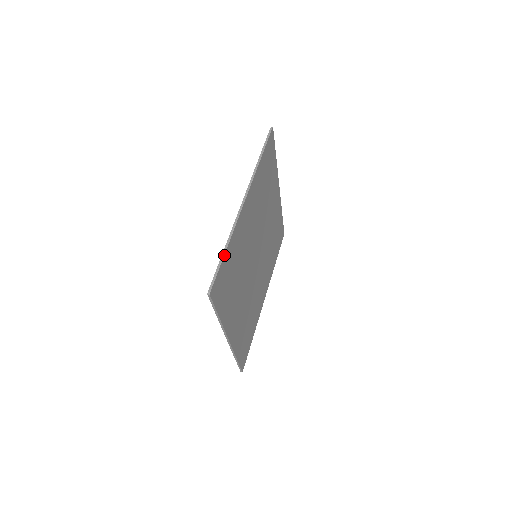
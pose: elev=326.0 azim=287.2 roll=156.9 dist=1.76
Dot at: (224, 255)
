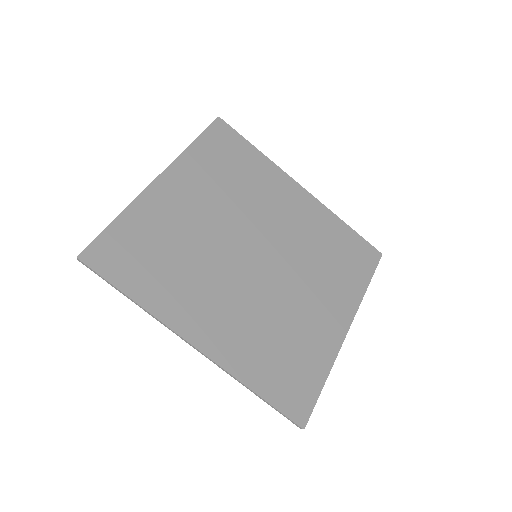
Dot at: (251, 144)
